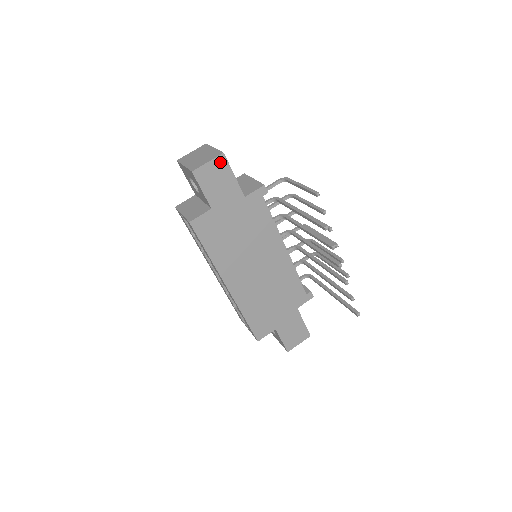
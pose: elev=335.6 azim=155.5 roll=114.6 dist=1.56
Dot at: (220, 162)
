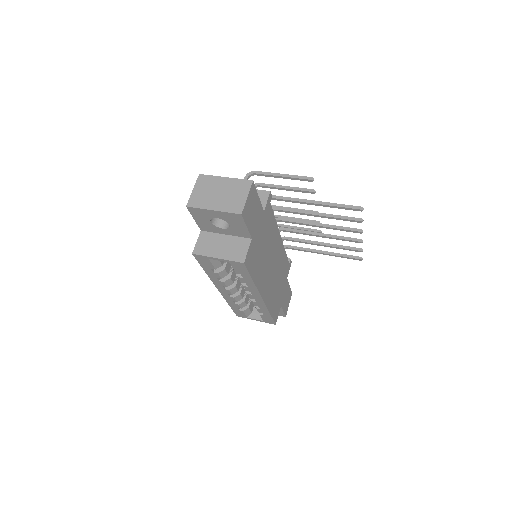
Dot at: (252, 191)
